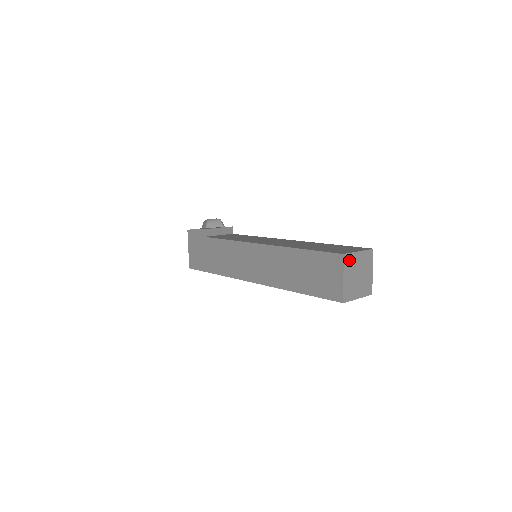
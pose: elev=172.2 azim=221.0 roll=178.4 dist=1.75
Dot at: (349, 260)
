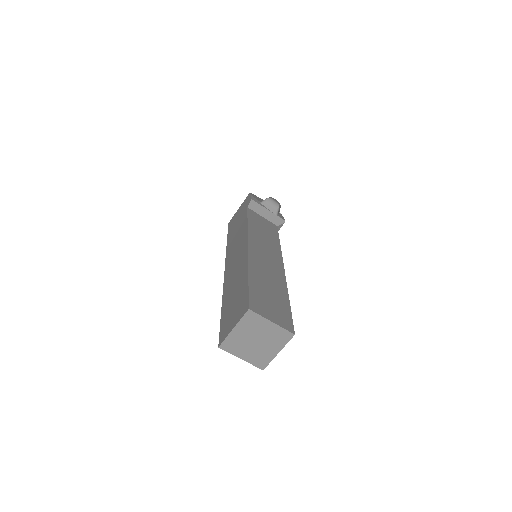
Dot at: (253, 319)
